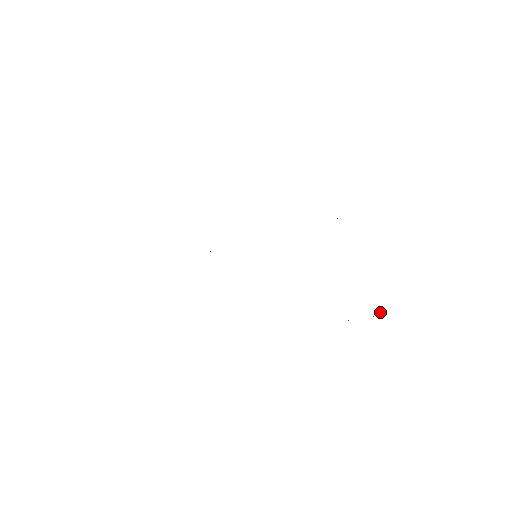
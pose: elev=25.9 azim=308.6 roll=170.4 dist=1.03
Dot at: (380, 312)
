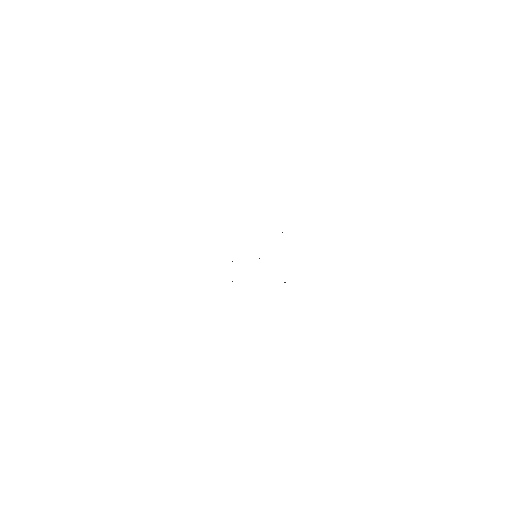
Dot at: occluded
